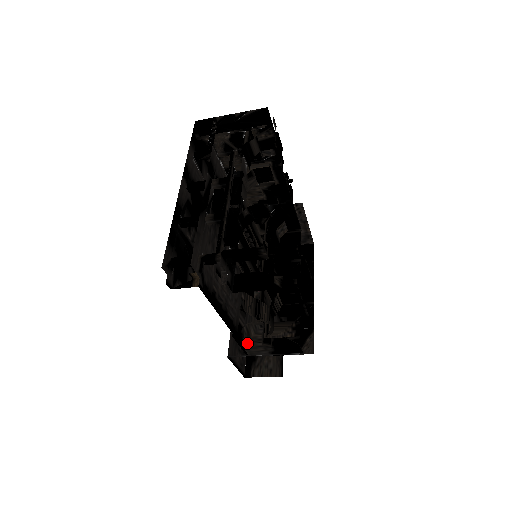
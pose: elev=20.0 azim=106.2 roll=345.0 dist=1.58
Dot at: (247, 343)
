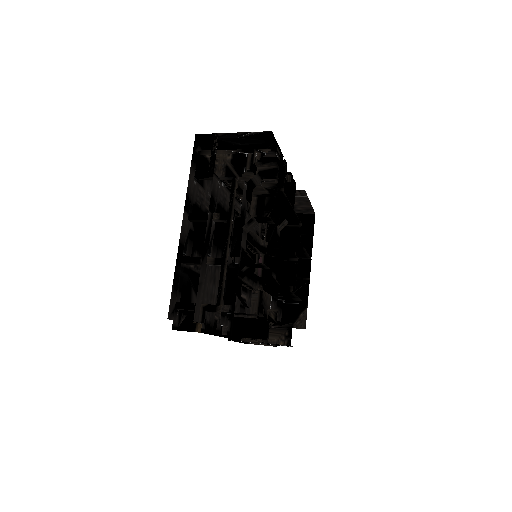
Dot at: occluded
